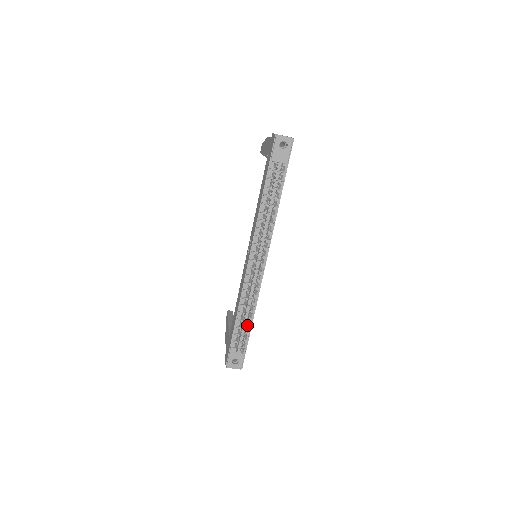
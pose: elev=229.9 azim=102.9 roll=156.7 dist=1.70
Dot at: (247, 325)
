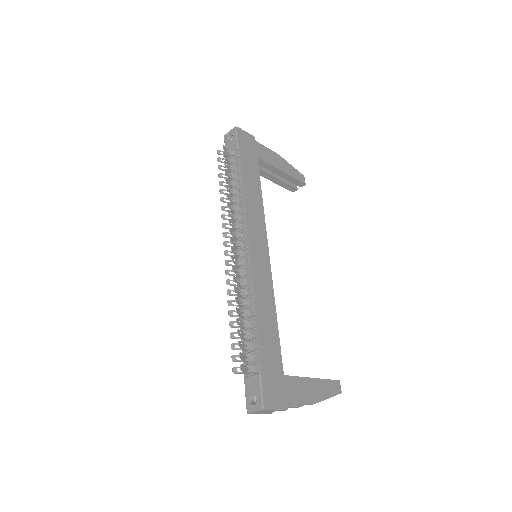
Dot at: (253, 336)
